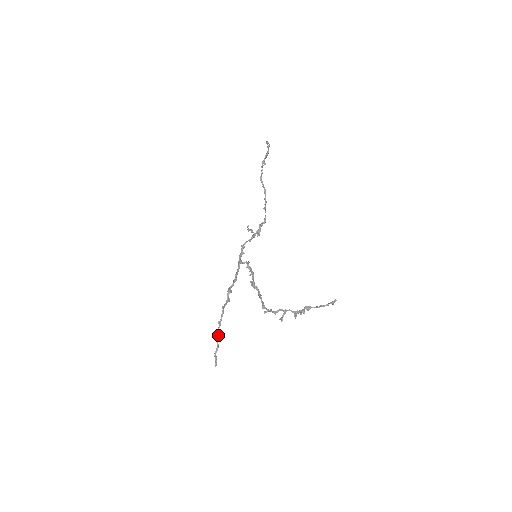
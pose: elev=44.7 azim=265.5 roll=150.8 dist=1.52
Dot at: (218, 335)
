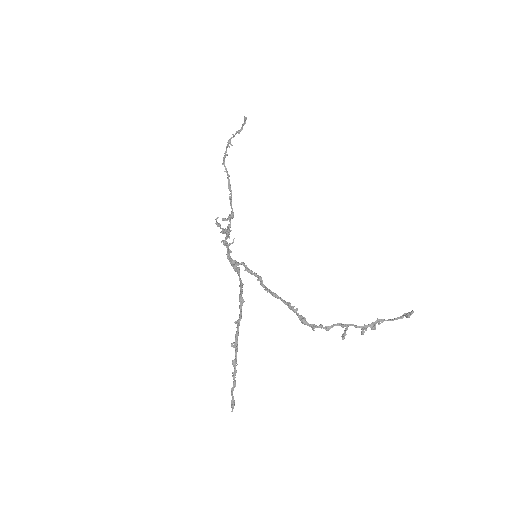
Dot at: occluded
